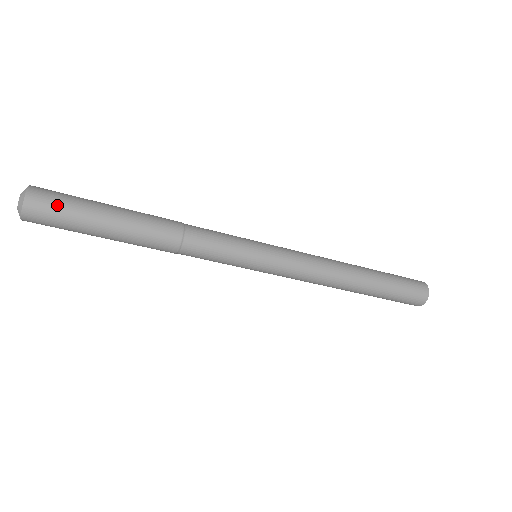
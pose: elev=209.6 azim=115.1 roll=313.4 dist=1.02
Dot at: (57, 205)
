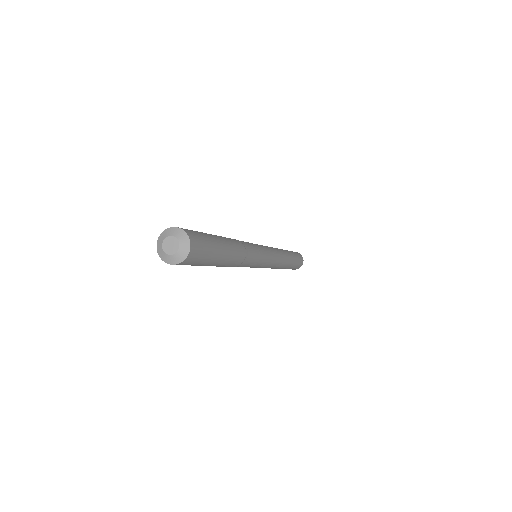
Dot at: (199, 259)
